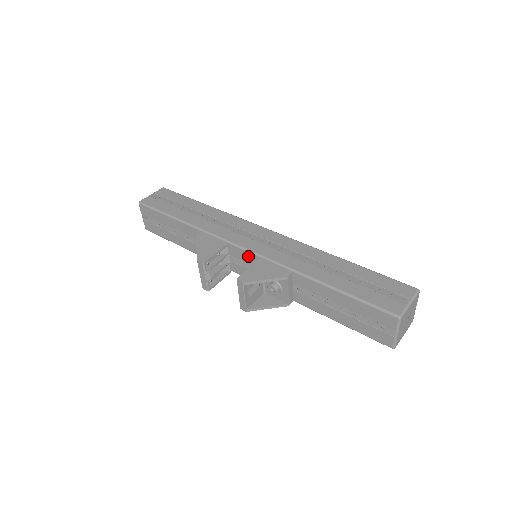
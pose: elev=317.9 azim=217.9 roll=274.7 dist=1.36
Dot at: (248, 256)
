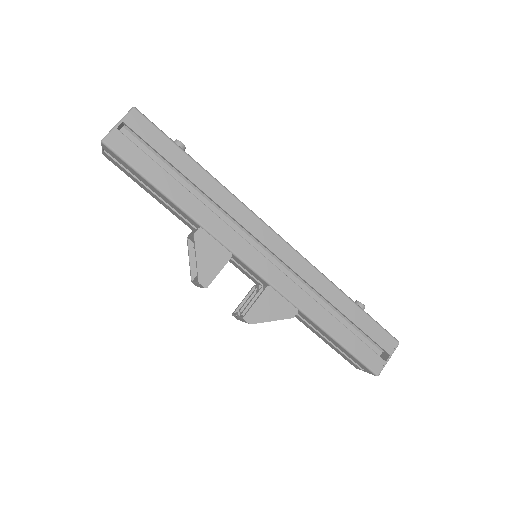
Dot at: (253, 273)
